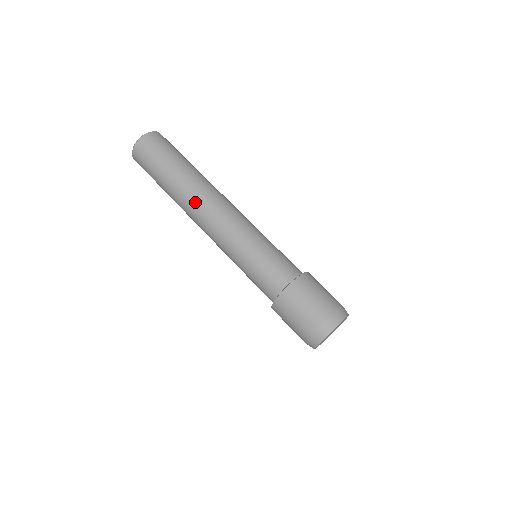
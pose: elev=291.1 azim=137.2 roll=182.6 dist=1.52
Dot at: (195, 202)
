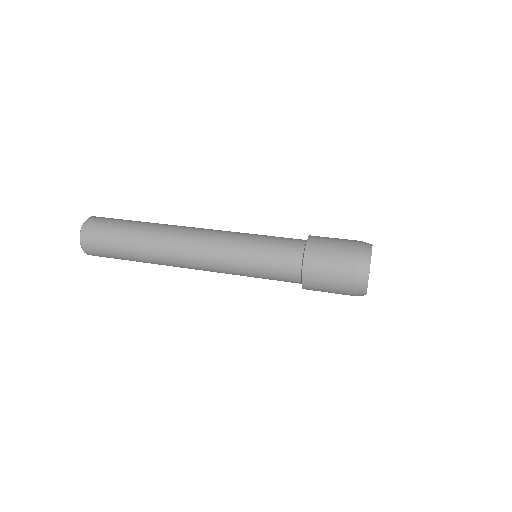
Dot at: (178, 226)
